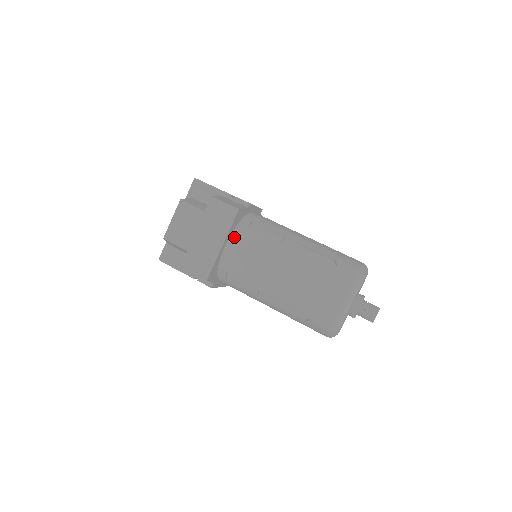
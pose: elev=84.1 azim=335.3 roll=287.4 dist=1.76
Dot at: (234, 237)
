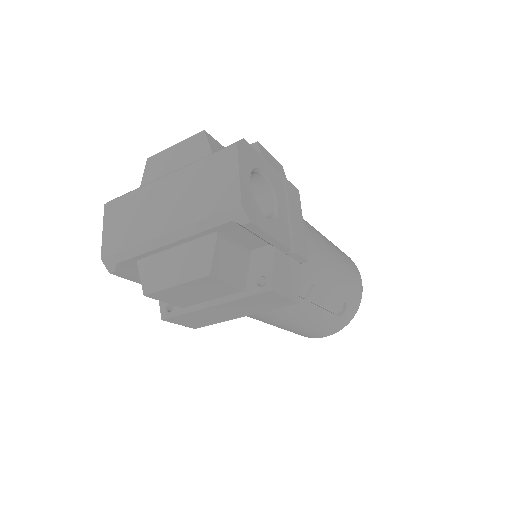
Dot at: occluded
